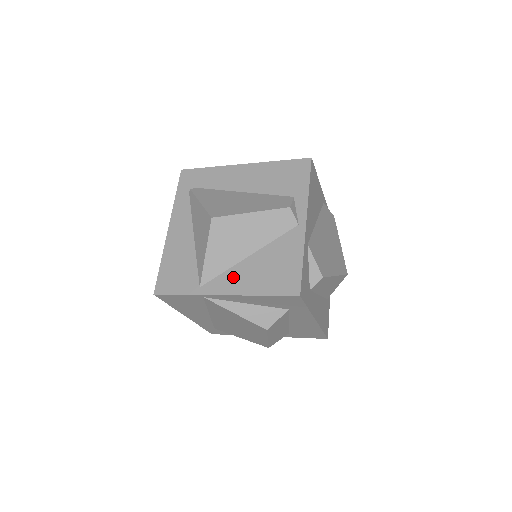
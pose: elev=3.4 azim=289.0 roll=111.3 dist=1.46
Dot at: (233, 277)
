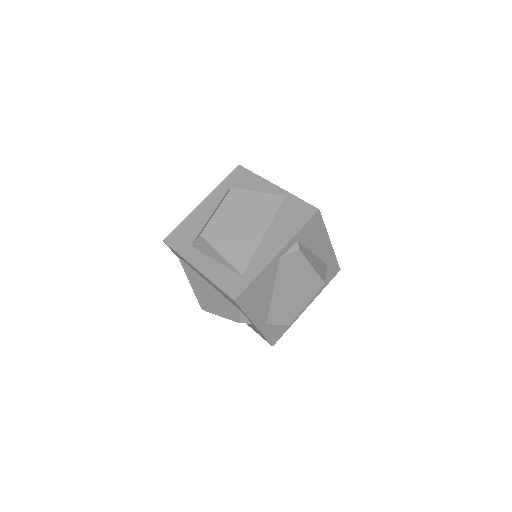
Dot at: occluded
